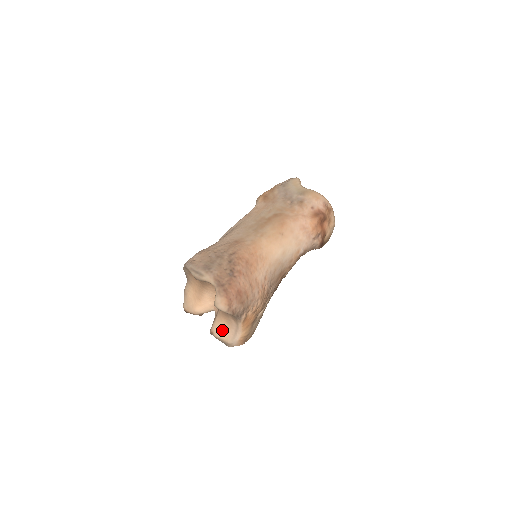
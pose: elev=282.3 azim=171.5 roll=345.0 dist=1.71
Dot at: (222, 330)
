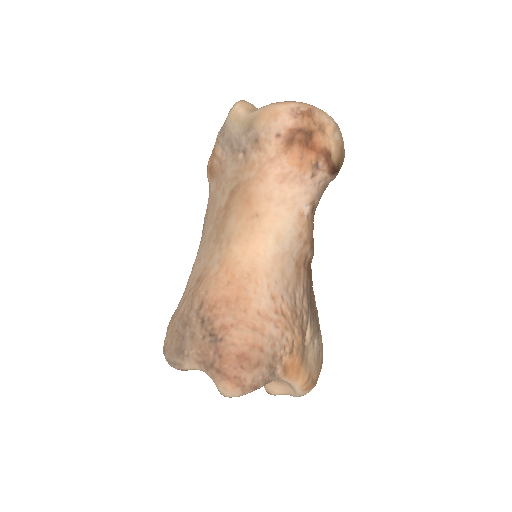
Dot at: (275, 387)
